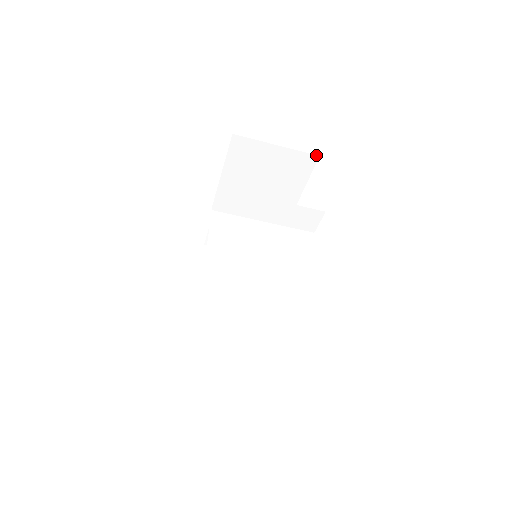
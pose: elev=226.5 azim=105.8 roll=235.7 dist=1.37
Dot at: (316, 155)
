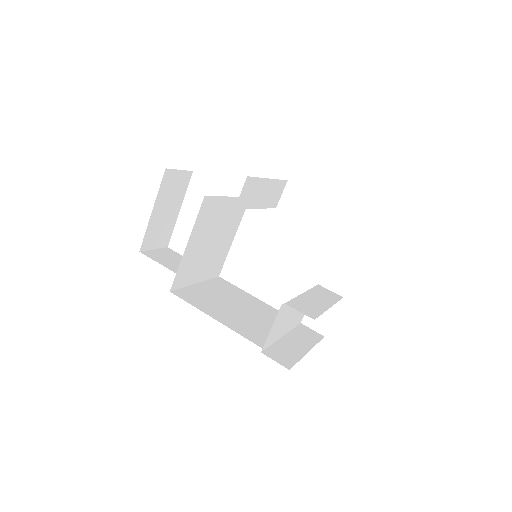
Dot at: occluded
